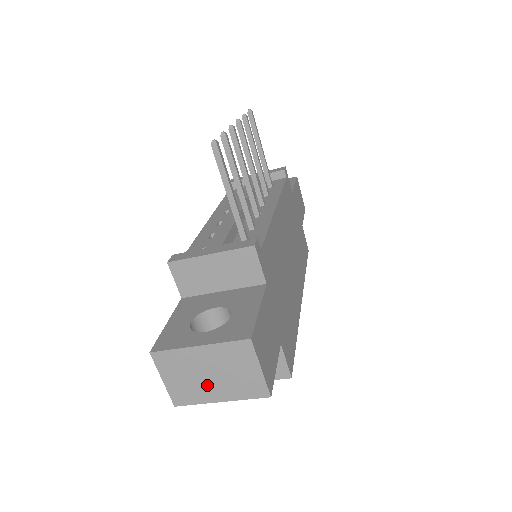
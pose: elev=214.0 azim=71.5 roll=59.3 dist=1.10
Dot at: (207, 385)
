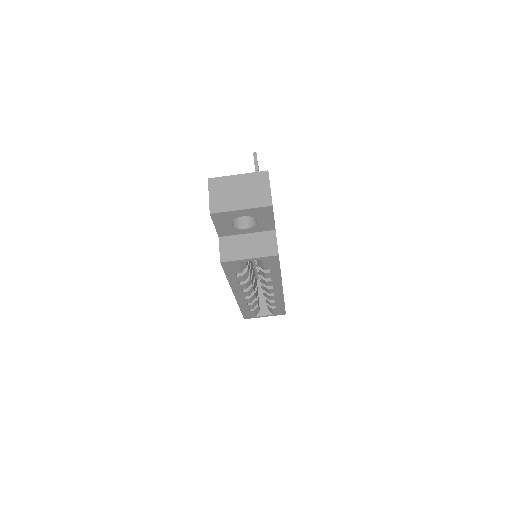
Dot at: (236, 198)
